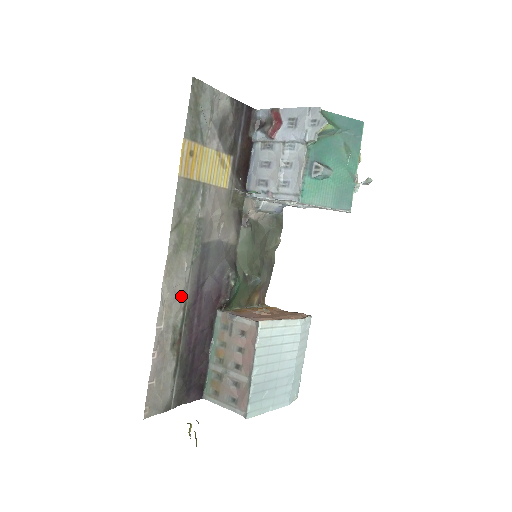
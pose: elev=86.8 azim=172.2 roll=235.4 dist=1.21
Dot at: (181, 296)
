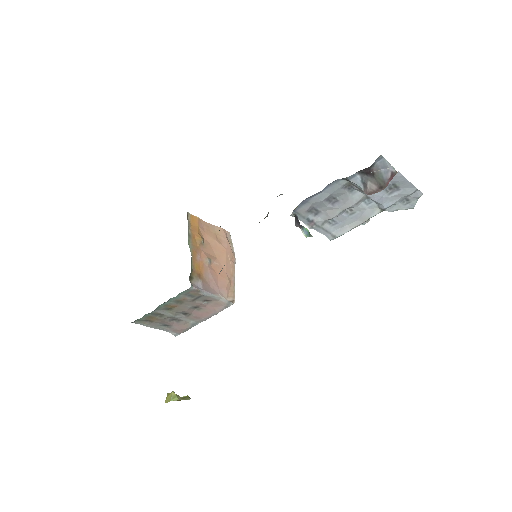
Dot at: occluded
